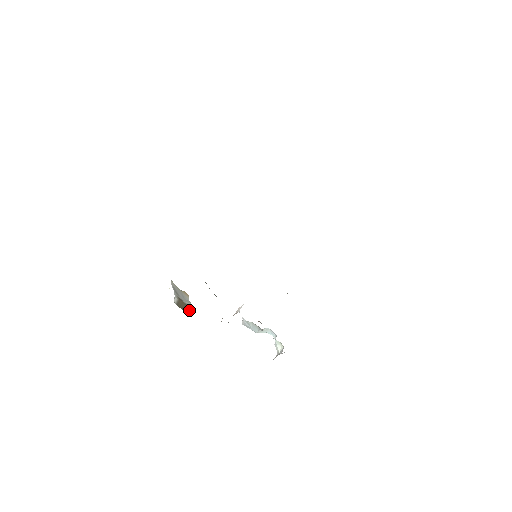
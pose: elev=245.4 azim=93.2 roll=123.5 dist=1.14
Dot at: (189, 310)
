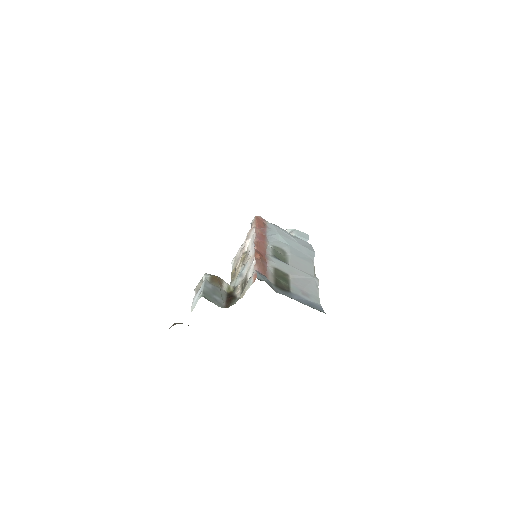
Dot at: occluded
